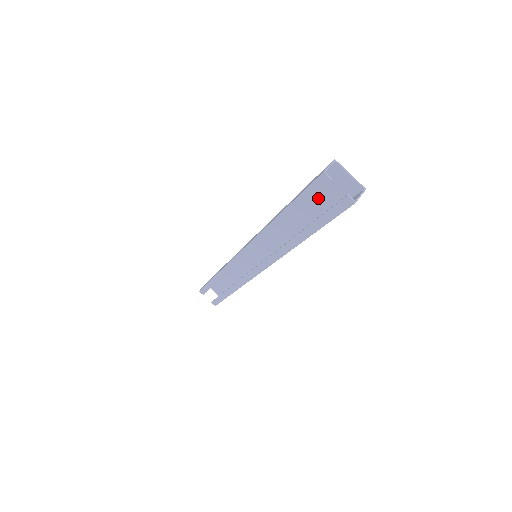
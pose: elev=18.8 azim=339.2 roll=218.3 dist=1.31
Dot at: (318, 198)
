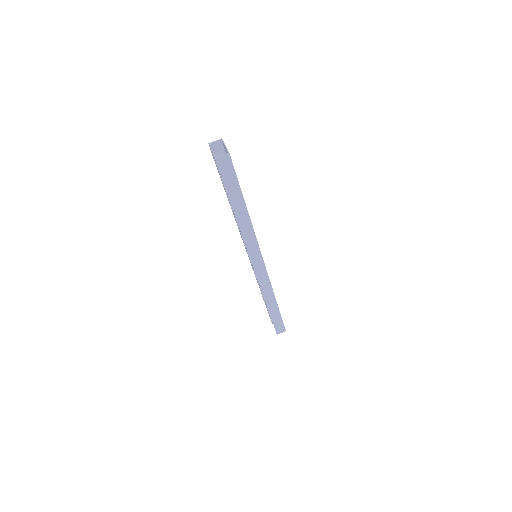
Dot at: occluded
